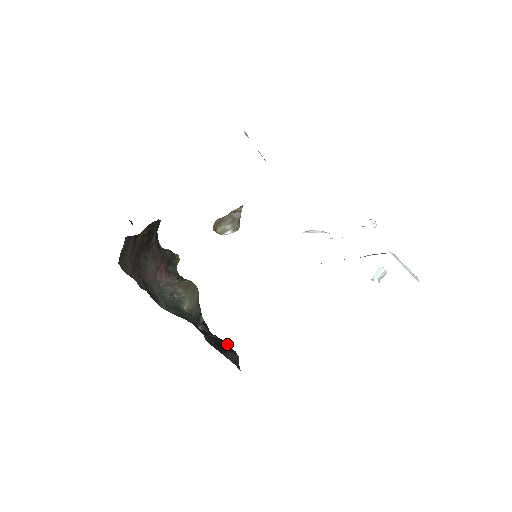
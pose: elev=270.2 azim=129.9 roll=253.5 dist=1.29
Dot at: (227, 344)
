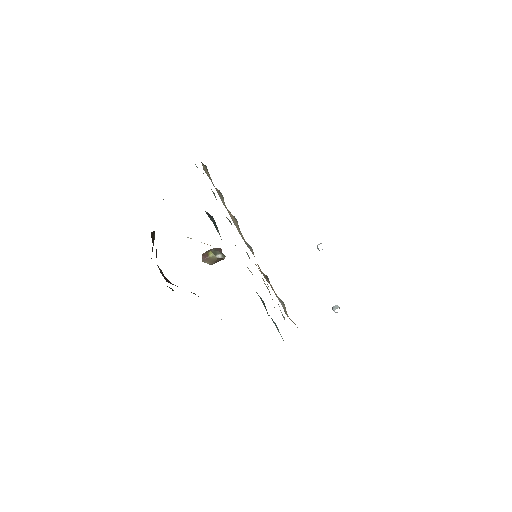
Dot at: occluded
